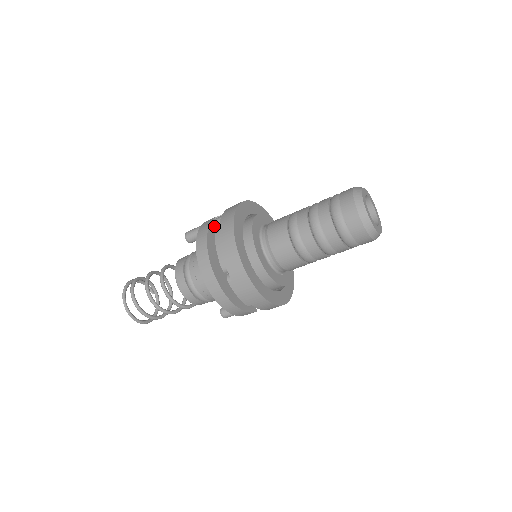
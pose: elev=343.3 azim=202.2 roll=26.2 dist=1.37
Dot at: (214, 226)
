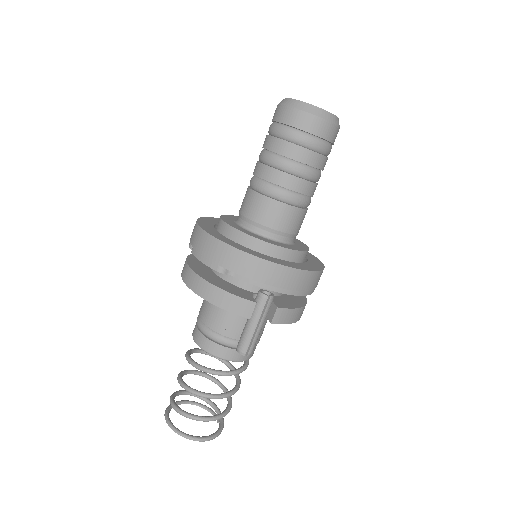
Dot at: occluded
